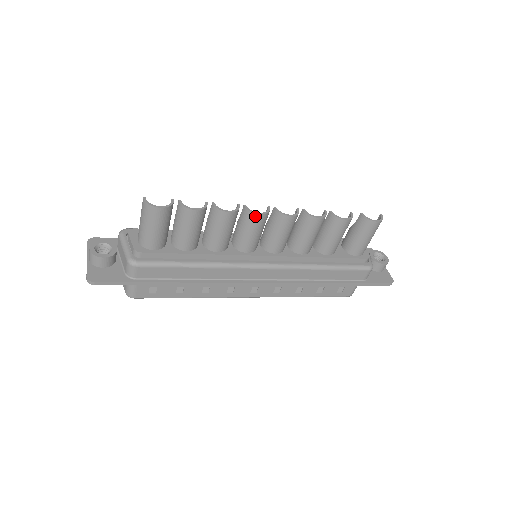
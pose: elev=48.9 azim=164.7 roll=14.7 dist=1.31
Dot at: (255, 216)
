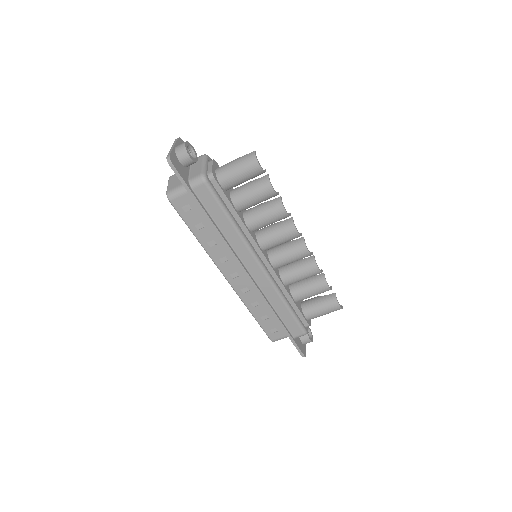
Dot at: (293, 230)
